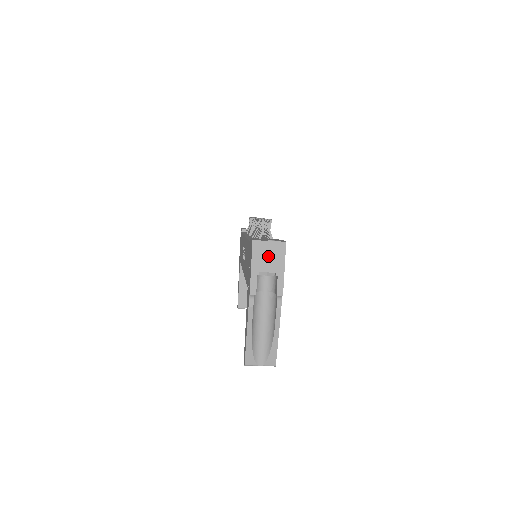
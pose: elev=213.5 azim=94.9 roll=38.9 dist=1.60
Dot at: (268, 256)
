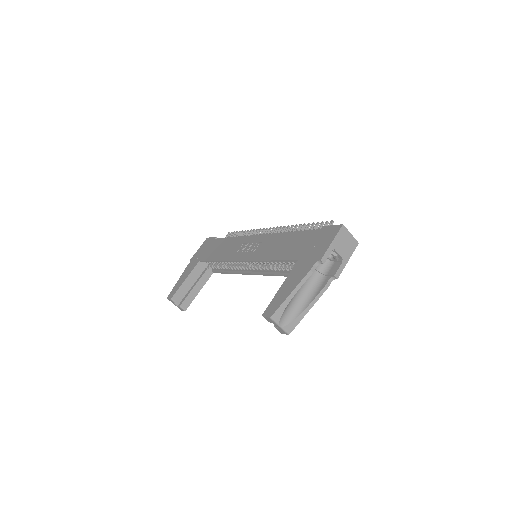
Dot at: (345, 243)
